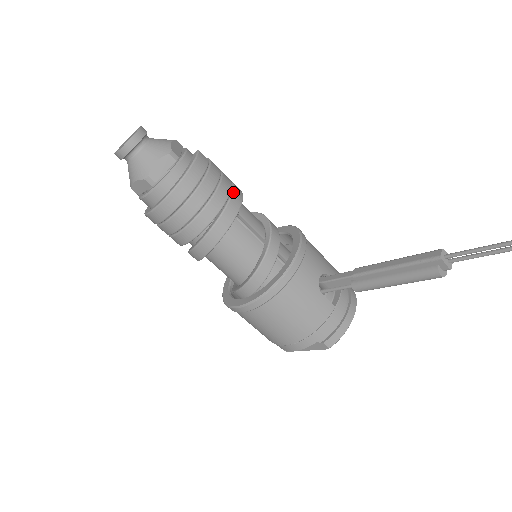
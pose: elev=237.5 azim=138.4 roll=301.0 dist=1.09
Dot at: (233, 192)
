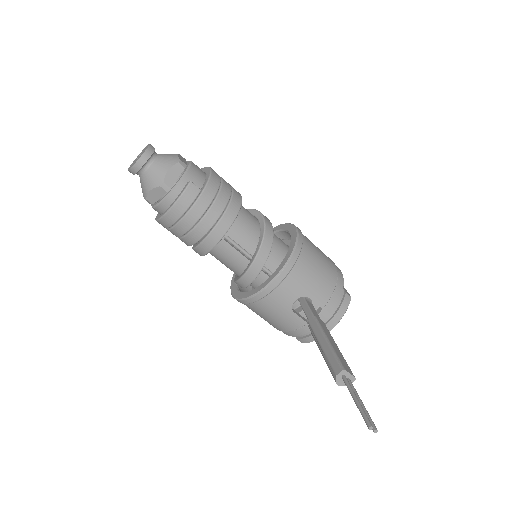
Dot at: (220, 220)
